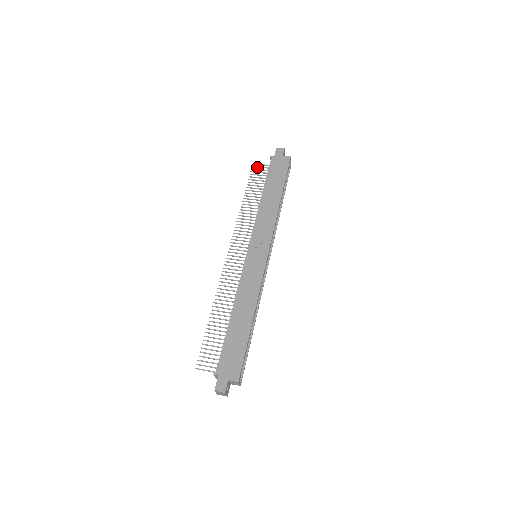
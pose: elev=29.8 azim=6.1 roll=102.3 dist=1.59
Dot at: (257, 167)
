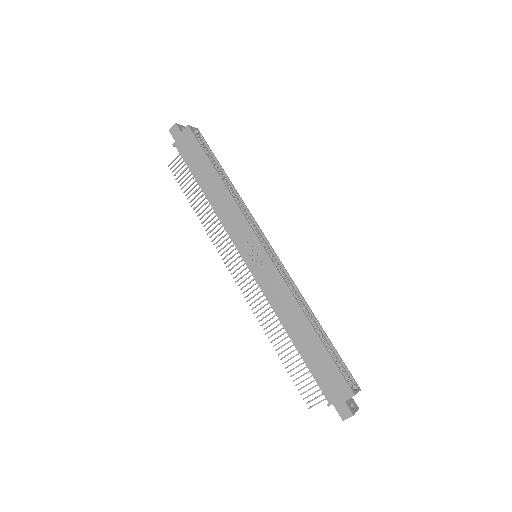
Dot at: occluded
